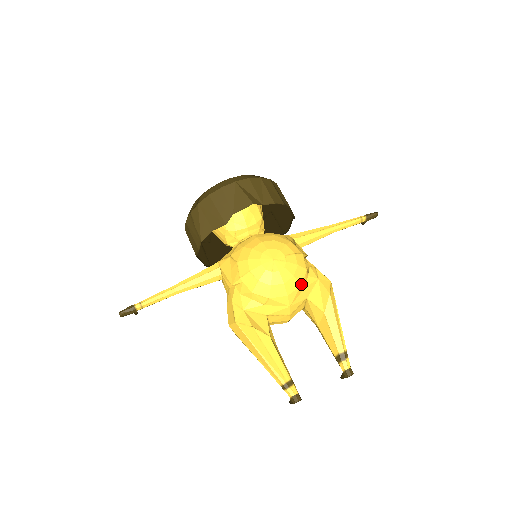
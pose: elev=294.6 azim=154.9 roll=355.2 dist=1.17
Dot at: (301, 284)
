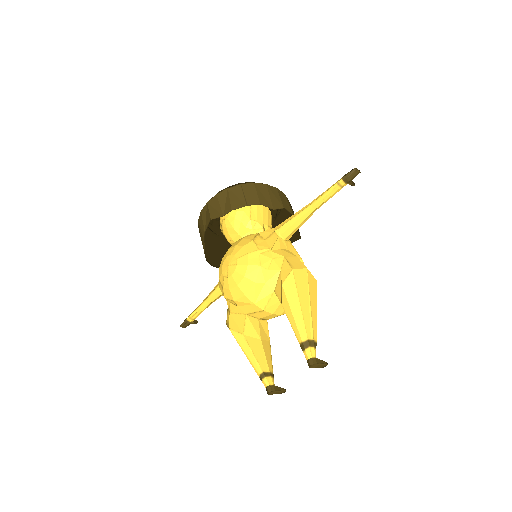
Dot at: (255, 282)
